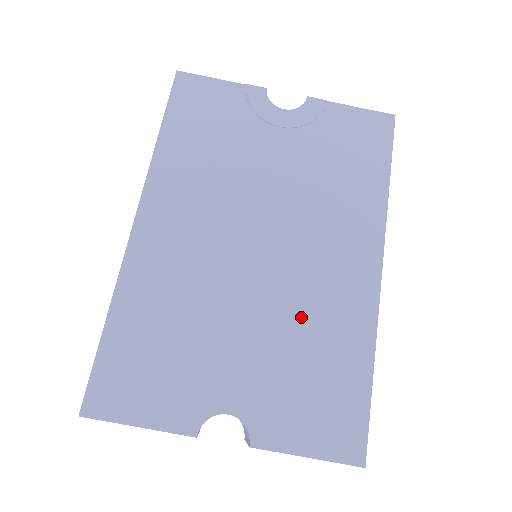
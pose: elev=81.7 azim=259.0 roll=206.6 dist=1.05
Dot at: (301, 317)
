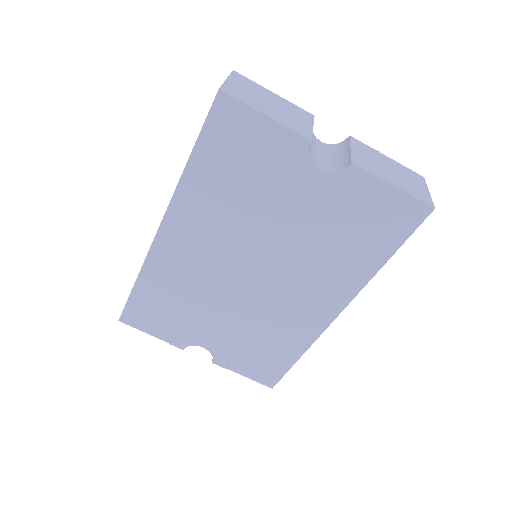
Dot at: (265, 322)
